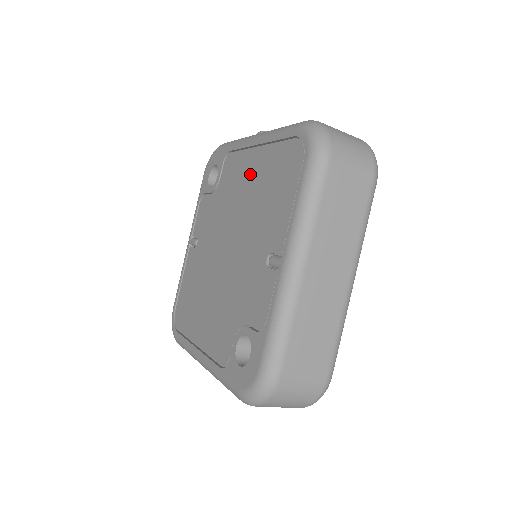
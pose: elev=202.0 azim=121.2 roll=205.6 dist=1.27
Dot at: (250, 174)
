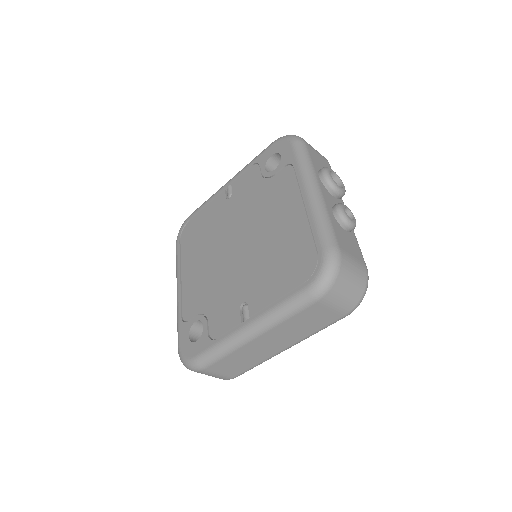
Dot at: (285, 219)
